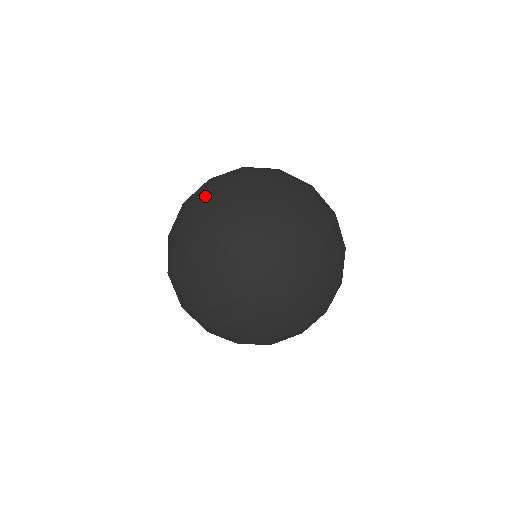
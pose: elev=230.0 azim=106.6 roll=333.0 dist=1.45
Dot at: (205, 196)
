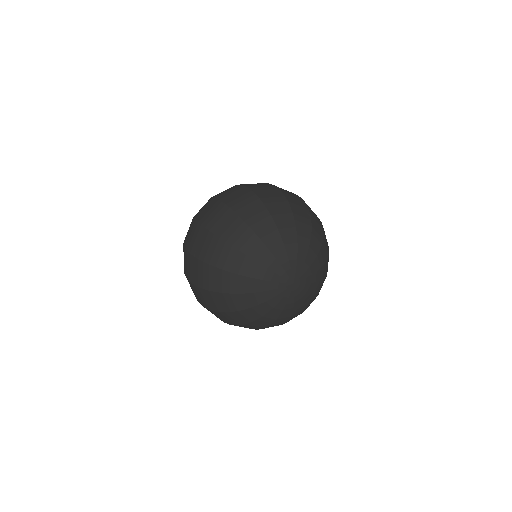
Dot at: (226, 218)
